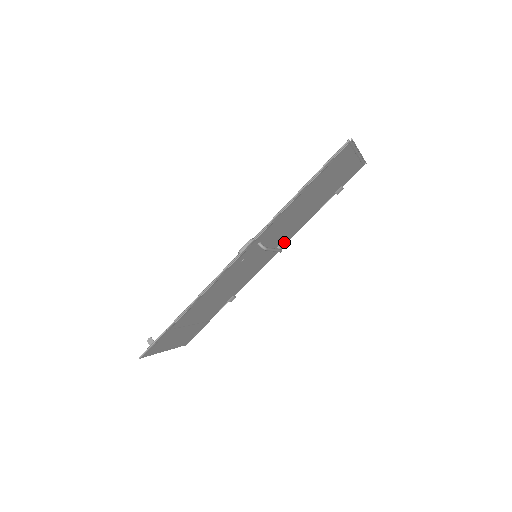
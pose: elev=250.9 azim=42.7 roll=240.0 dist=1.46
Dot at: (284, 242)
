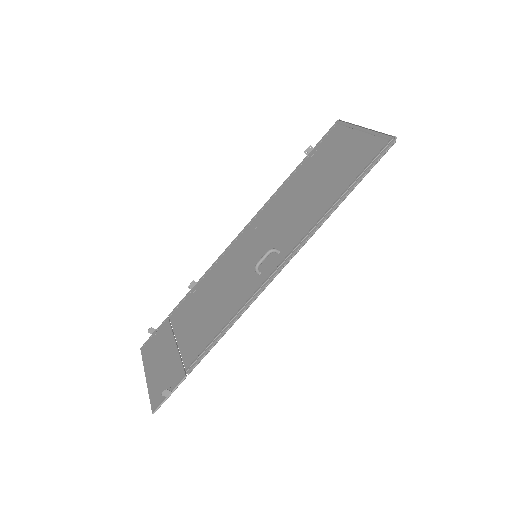
Dot at: (259, 220)
